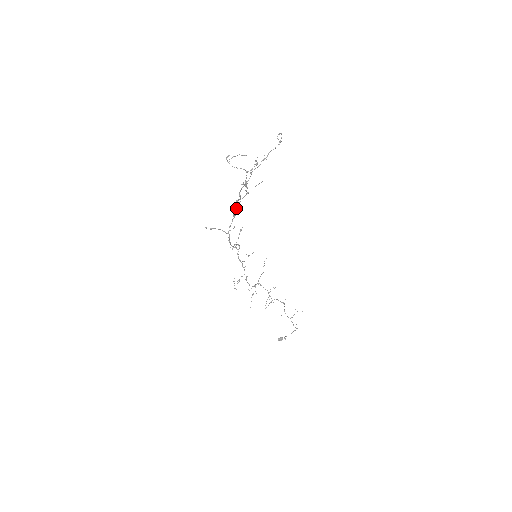
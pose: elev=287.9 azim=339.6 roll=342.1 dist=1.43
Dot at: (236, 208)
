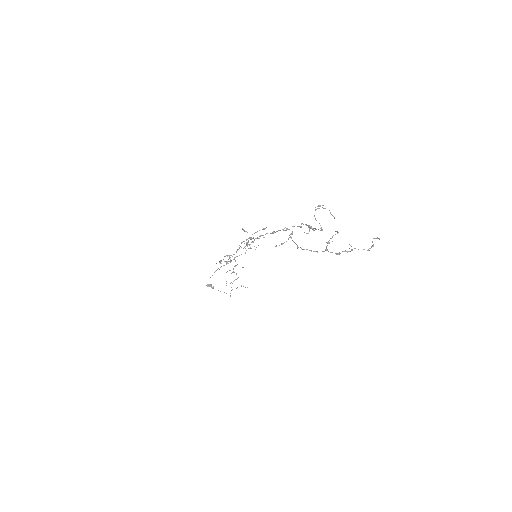
Dot at: occluded
